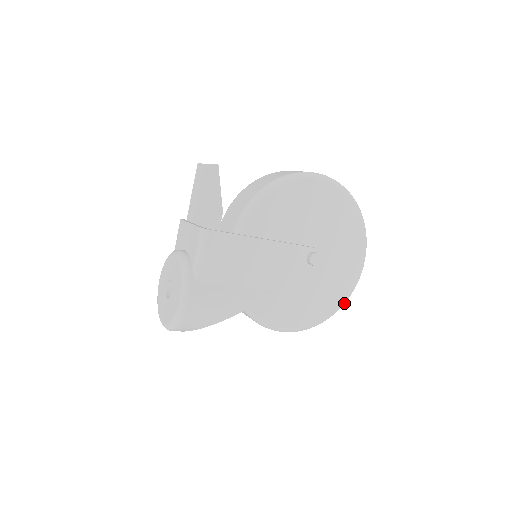
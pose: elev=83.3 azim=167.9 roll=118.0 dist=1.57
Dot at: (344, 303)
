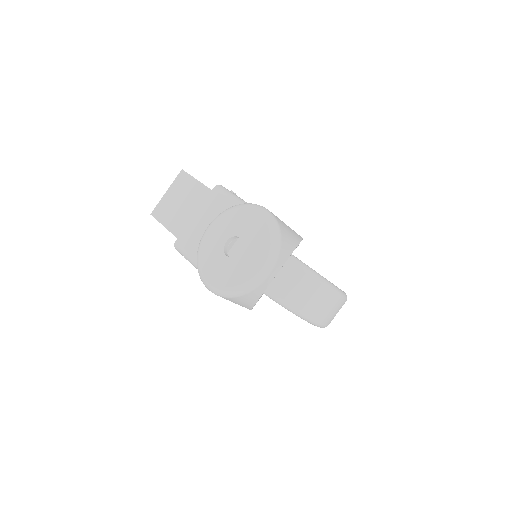
Dot at: occluded
